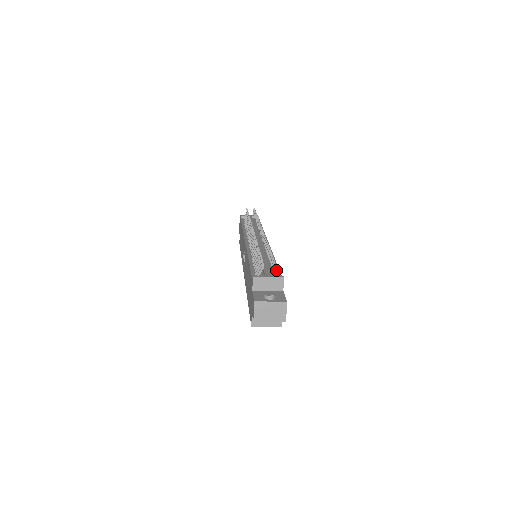
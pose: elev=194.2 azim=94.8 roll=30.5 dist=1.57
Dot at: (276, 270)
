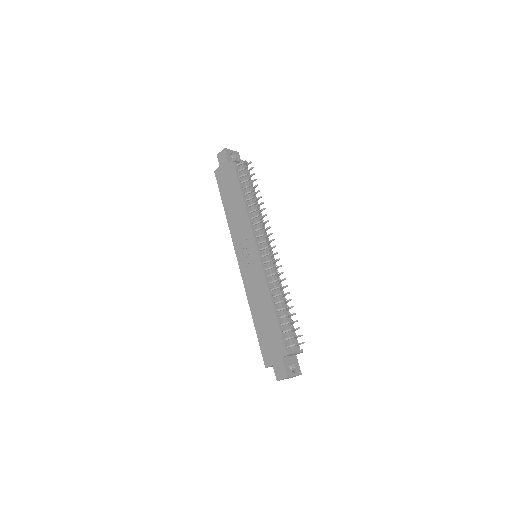
Dot at: occluded
